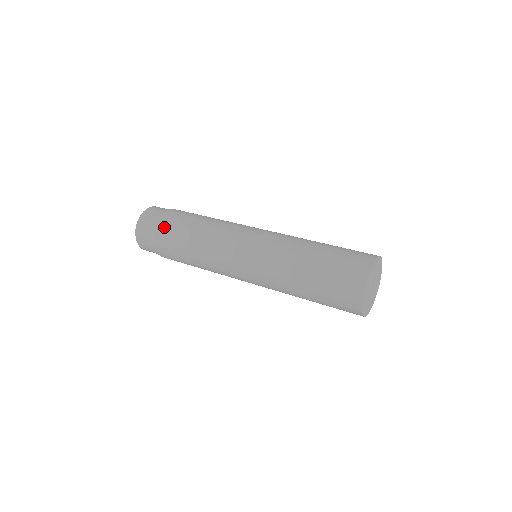
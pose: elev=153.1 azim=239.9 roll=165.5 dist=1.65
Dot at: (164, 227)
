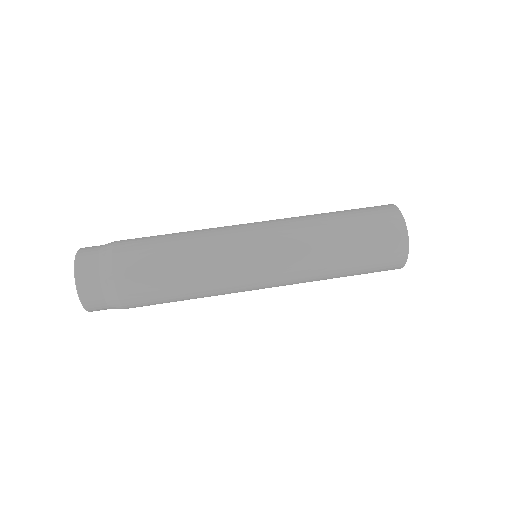
Dot at: (135, 302)
